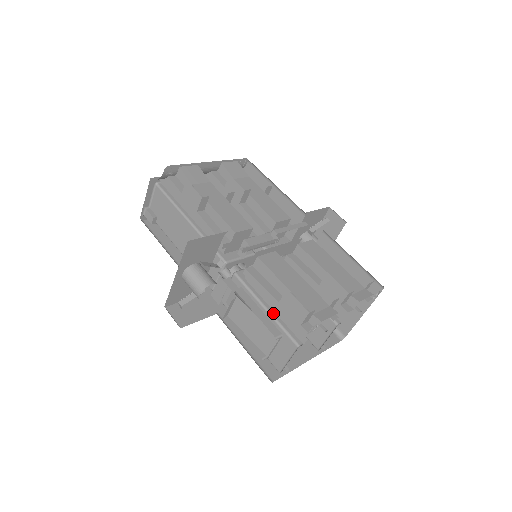
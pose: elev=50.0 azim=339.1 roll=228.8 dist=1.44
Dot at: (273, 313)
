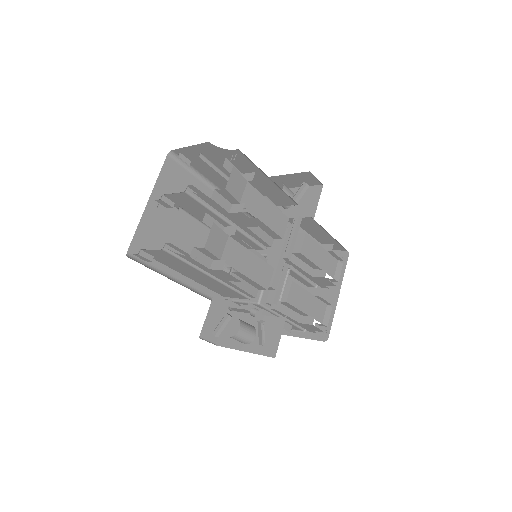
Dot at: (288, 319)
